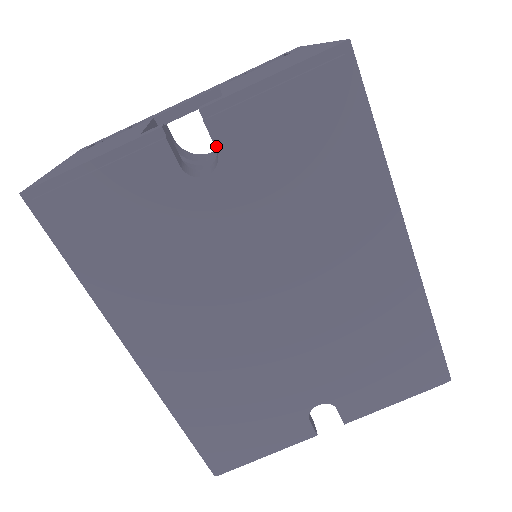
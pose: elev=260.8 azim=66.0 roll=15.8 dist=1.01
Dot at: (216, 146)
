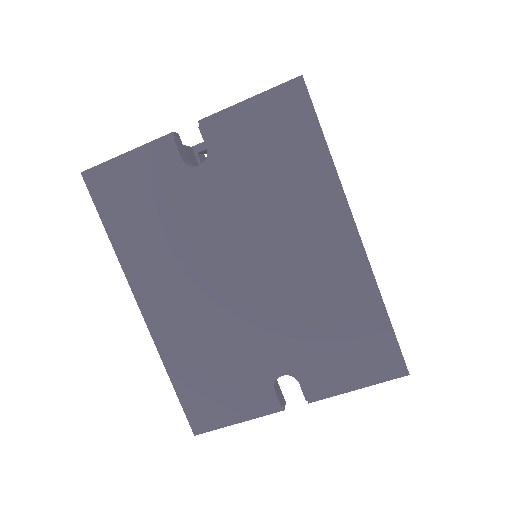
Dot at: (206, 145)
